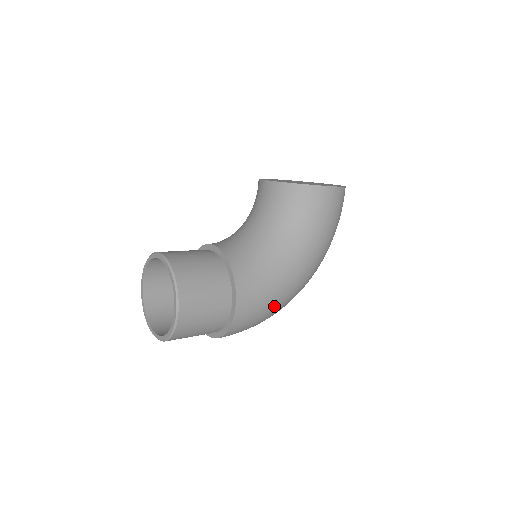
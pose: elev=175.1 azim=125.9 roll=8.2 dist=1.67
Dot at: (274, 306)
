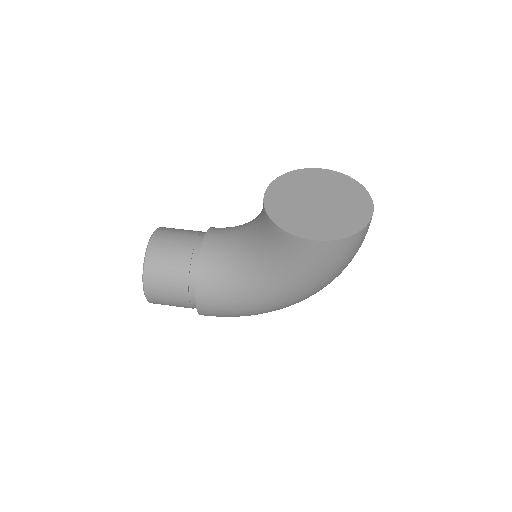
Dot at: (245, 314)
